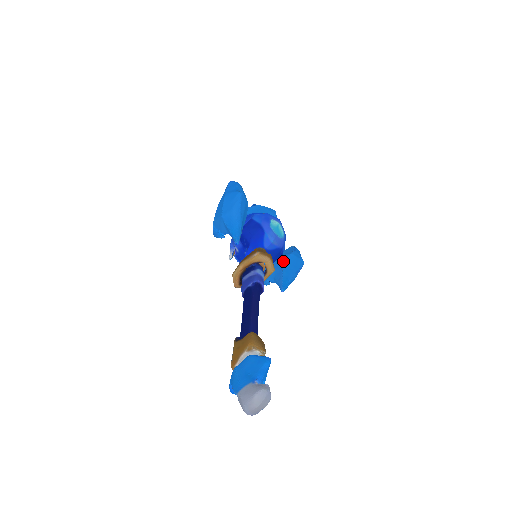
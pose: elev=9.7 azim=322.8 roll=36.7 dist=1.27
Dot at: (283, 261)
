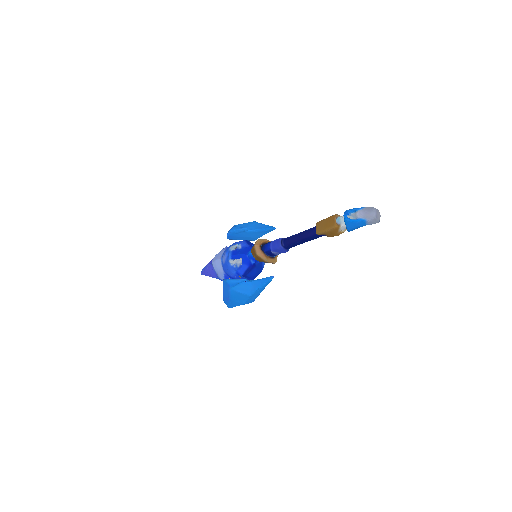
Dot at: occluded
